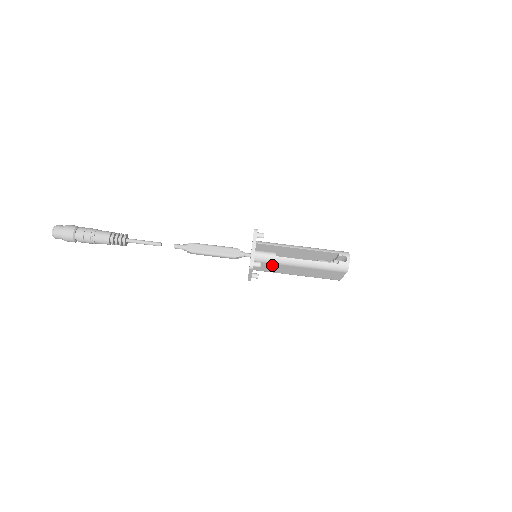
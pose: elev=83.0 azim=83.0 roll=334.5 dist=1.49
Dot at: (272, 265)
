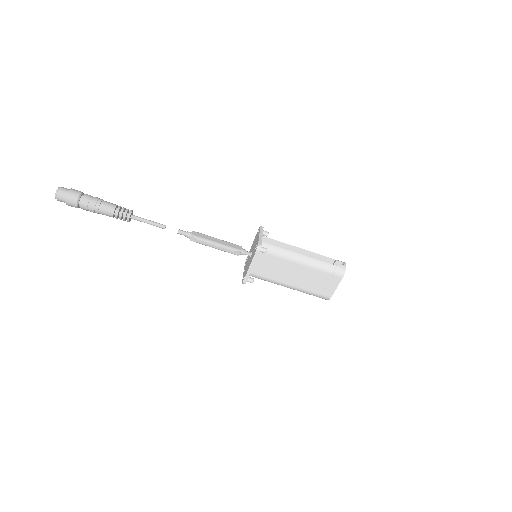
Dot at: (274, 260)
